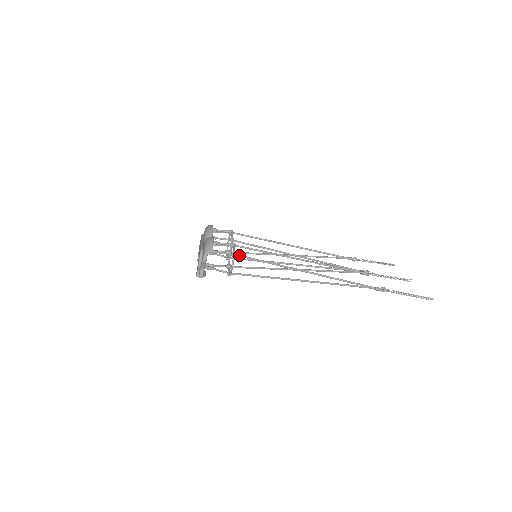
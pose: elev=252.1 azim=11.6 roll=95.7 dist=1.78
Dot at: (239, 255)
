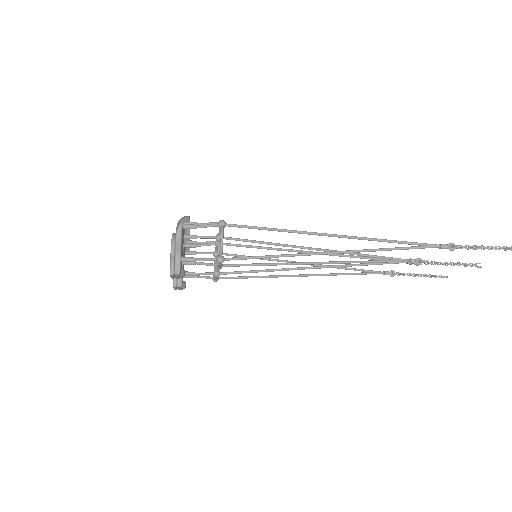
Dot at: (229, 224)
